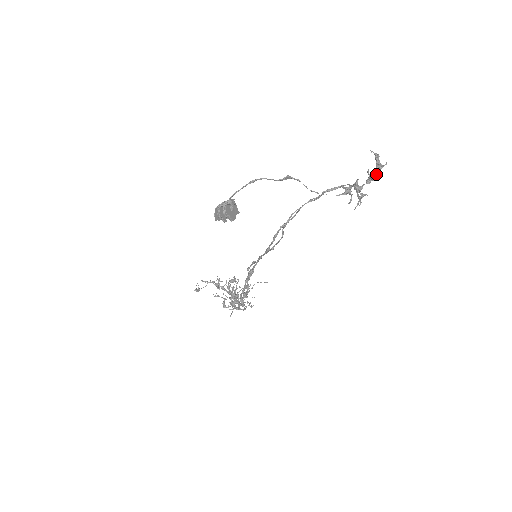
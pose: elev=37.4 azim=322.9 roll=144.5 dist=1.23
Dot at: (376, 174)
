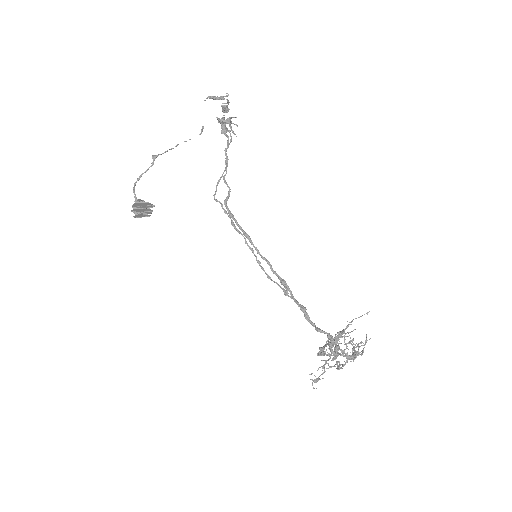
Dot at: occluded
